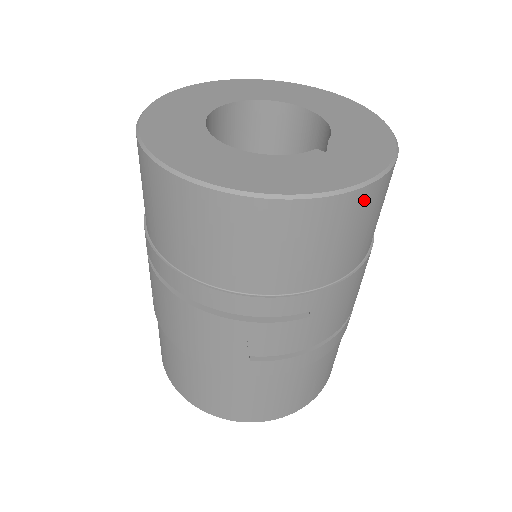
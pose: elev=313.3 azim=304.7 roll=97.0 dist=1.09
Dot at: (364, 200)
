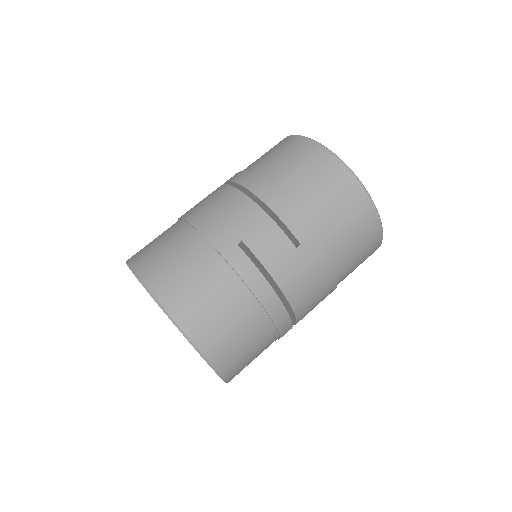
Dot at: (369, 215)
